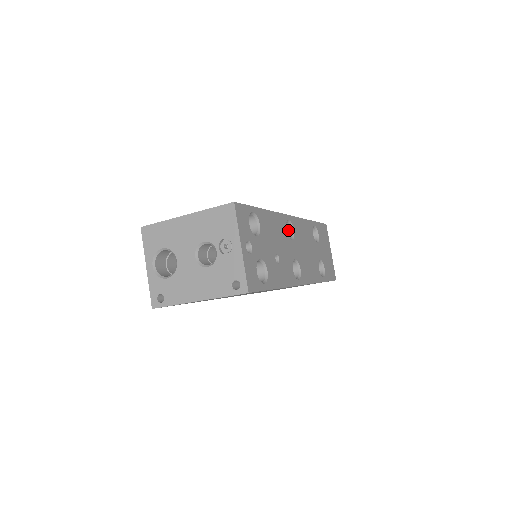
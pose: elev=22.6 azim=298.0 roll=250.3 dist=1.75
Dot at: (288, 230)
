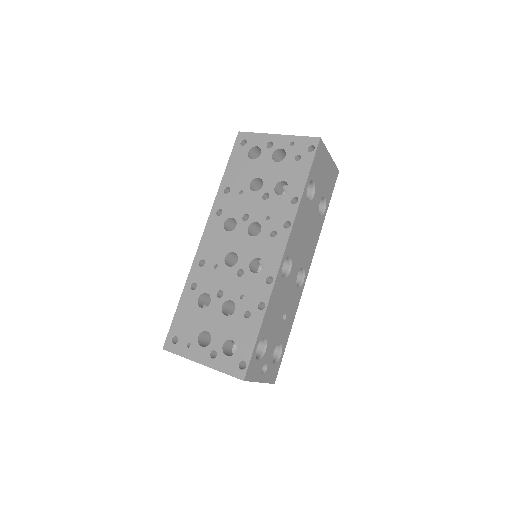
Dot at: occluded
